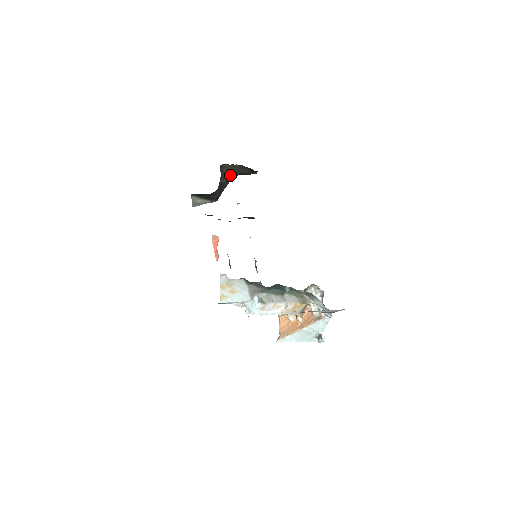
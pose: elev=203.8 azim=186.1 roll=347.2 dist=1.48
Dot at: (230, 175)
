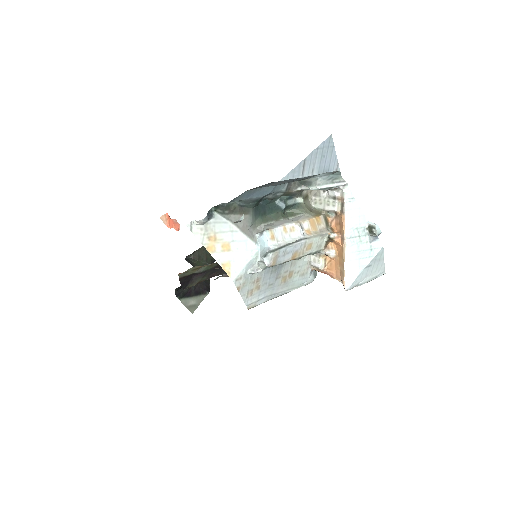
Dot at: (203, 264)
